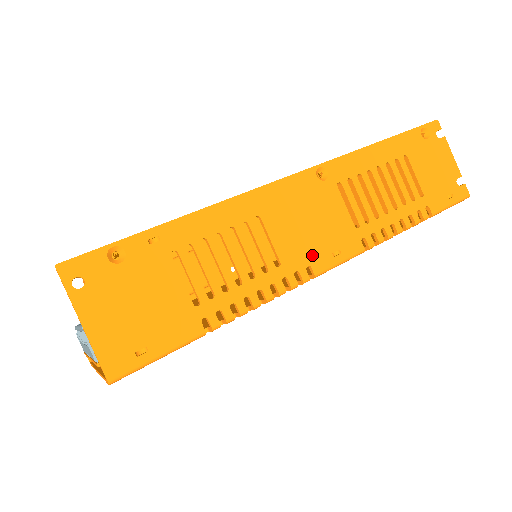
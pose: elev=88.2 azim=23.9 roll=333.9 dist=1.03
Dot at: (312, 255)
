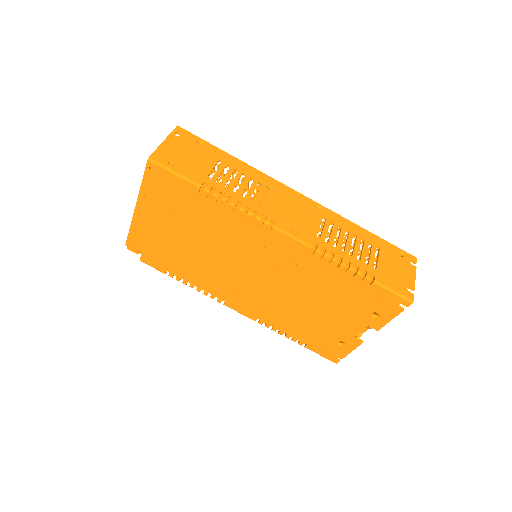
Dot at: (281, 219)
